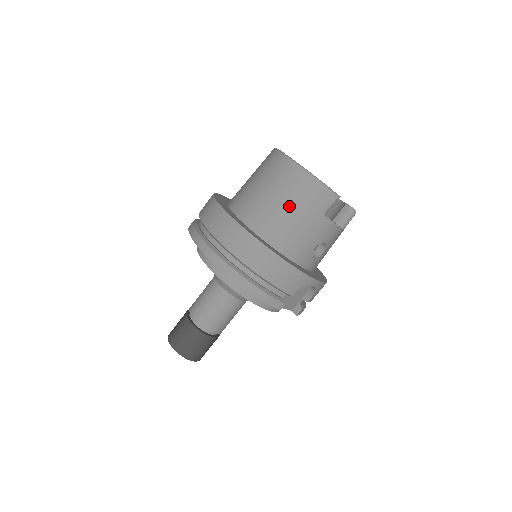
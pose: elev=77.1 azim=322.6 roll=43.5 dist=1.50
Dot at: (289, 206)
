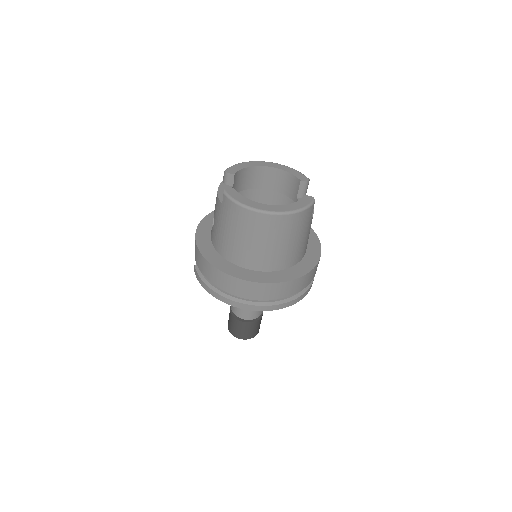
Dot at: (293, 240)
